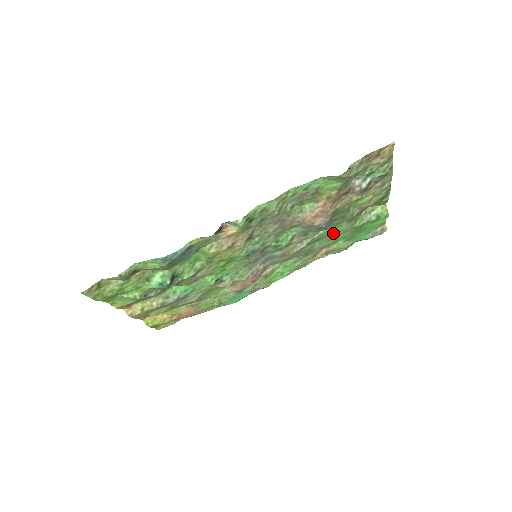
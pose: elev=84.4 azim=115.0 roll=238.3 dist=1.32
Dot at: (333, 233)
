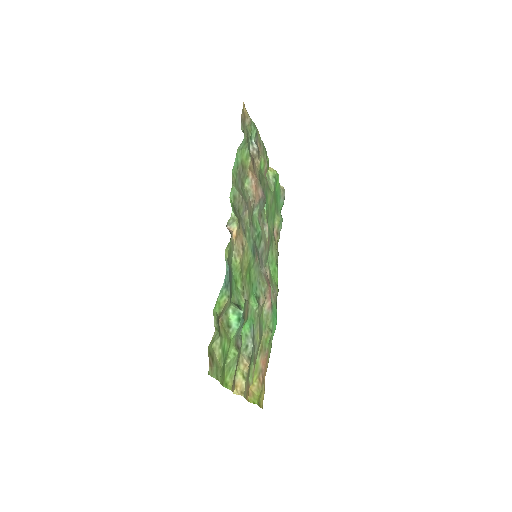
Dot at: (269, 208)
